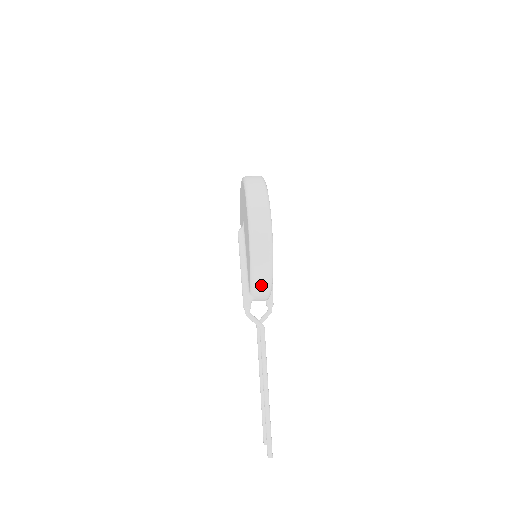
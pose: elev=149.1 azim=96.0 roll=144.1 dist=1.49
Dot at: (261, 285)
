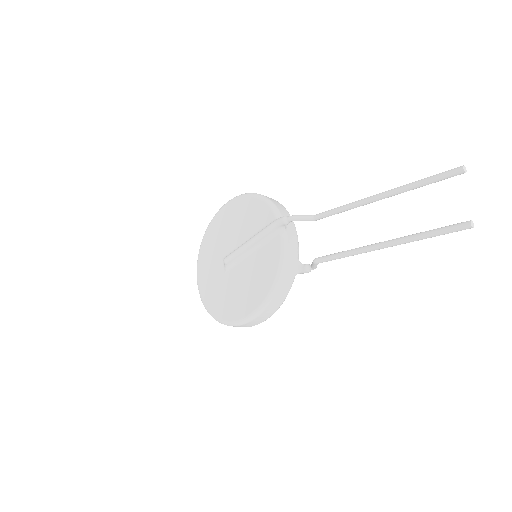
Dot at: (279, 206)
